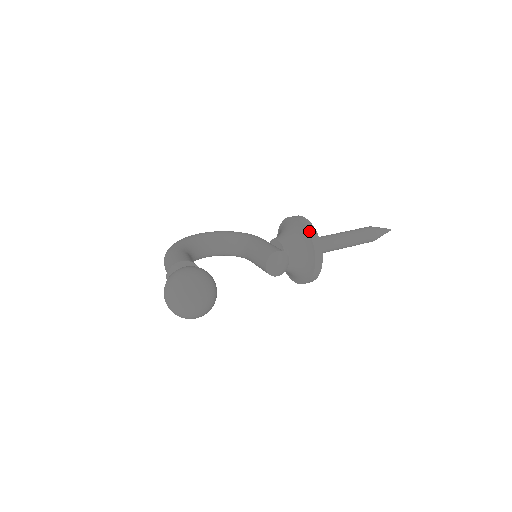
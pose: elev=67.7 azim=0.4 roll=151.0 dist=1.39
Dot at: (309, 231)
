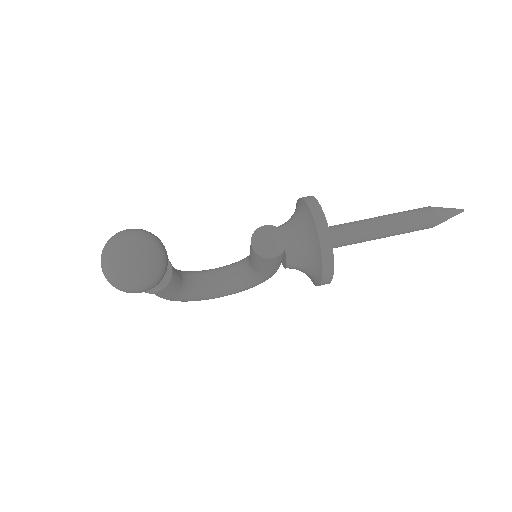
Dot at: (304, 198)
